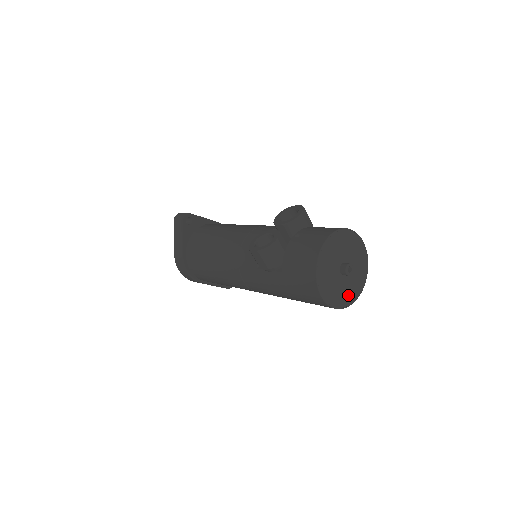
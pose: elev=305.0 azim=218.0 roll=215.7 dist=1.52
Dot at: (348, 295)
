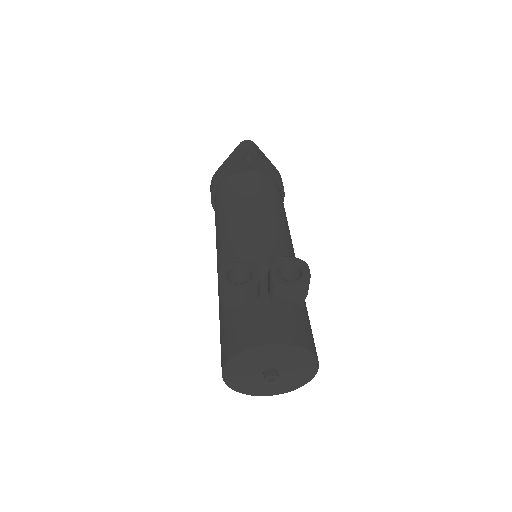
Dot at: (258, 389)
